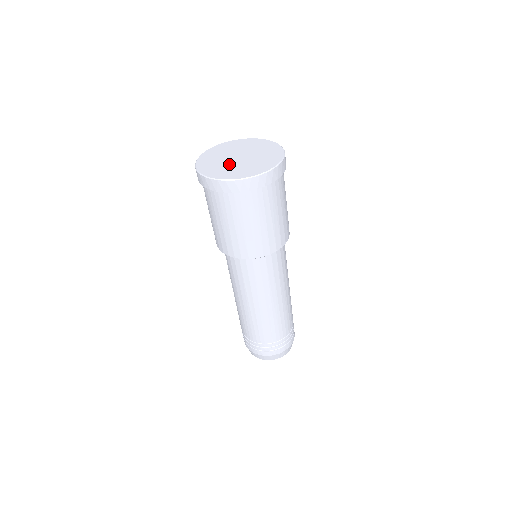
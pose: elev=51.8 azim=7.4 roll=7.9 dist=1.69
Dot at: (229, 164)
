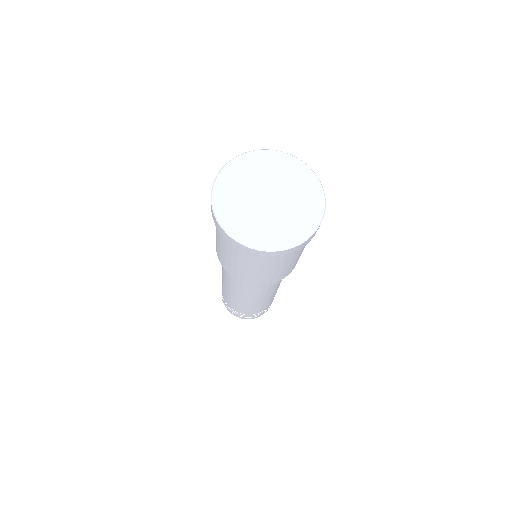
Dot at: (248, 198)
